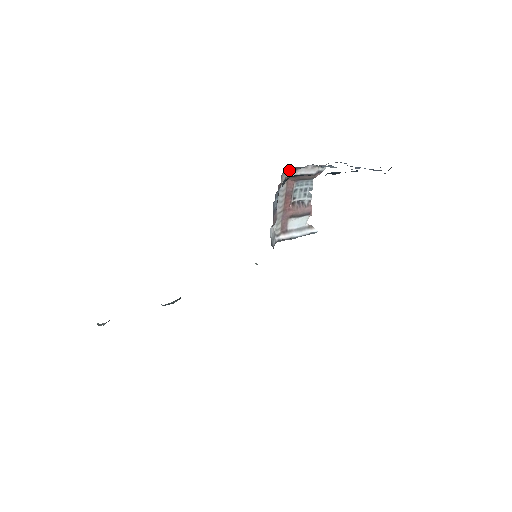
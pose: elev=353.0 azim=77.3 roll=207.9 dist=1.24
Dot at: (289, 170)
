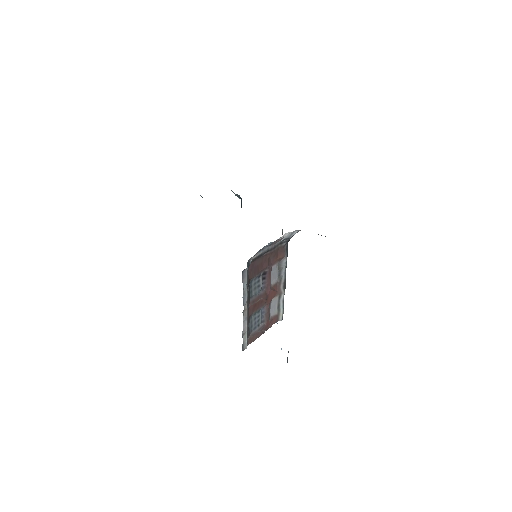
Dot at: occluded
